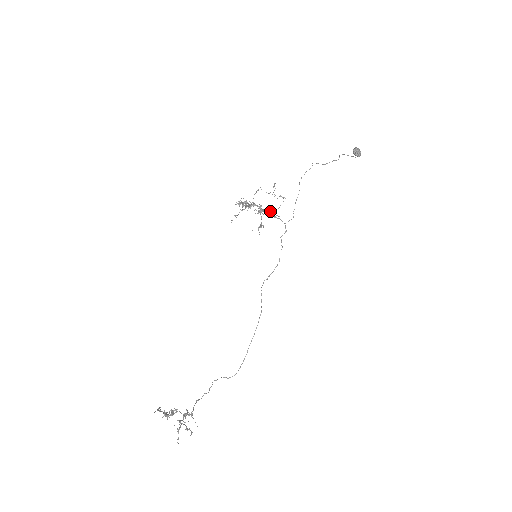
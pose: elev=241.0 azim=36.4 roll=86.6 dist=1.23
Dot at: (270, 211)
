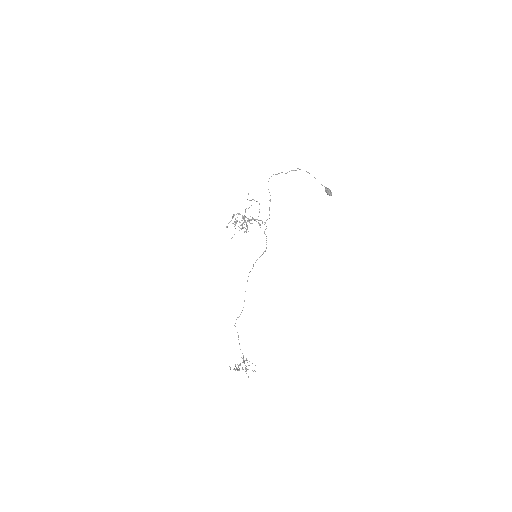
Dot at: (259, 224)
